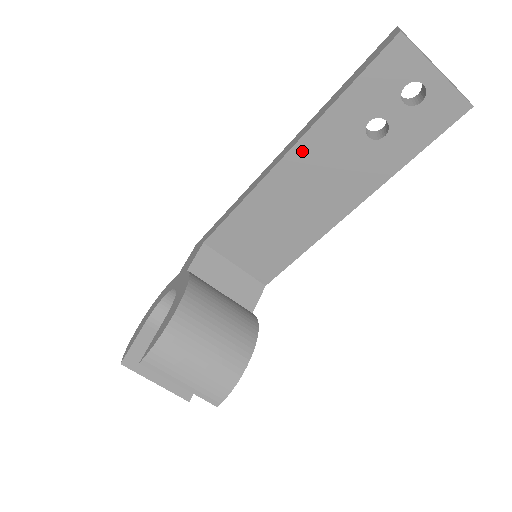
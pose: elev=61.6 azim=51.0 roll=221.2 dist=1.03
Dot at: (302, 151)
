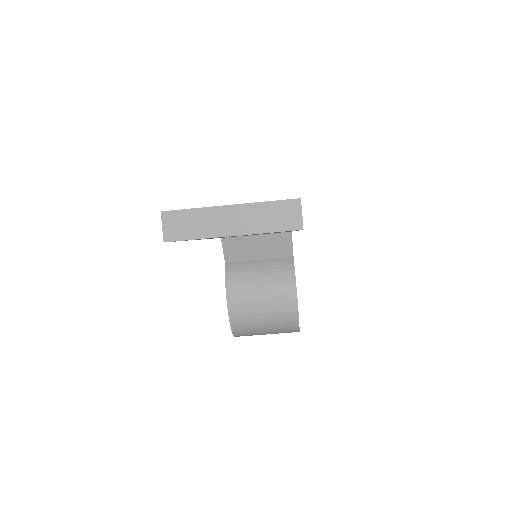
Dot at: occluded
